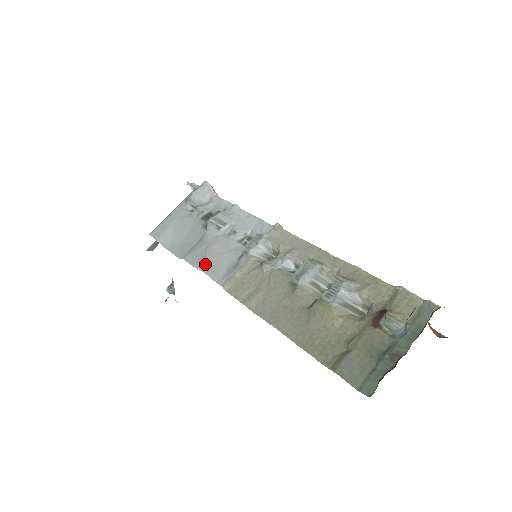
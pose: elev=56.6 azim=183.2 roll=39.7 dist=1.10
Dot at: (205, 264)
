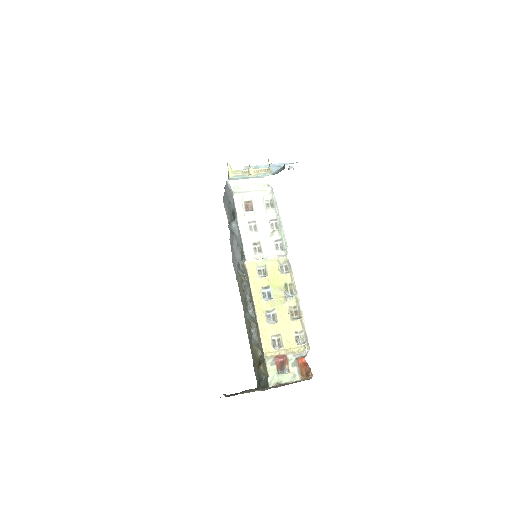
Dot at: (232, 257)
